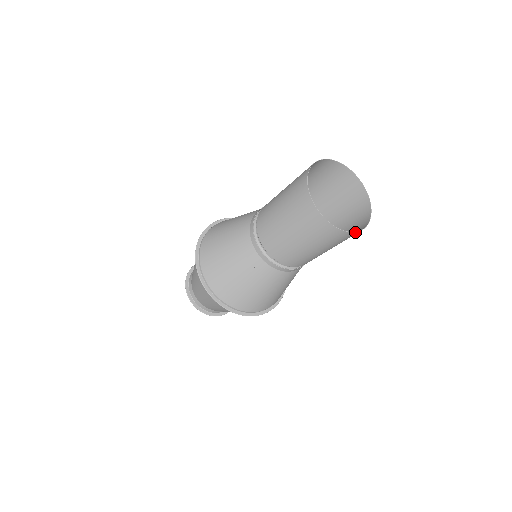
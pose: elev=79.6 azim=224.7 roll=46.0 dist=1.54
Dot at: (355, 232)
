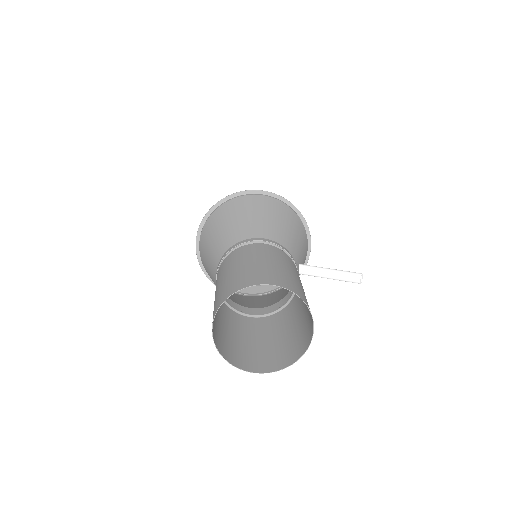
Dot at: (237, 367)
